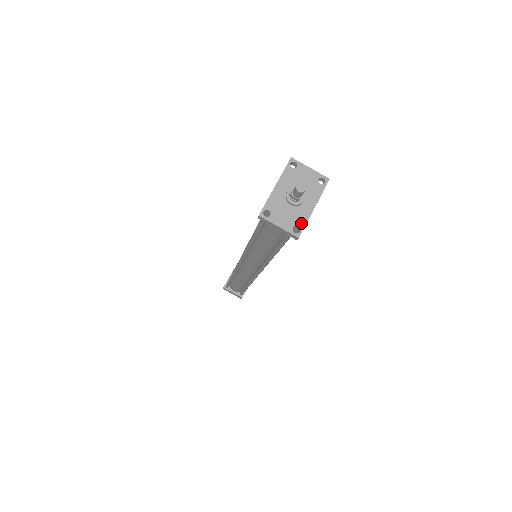
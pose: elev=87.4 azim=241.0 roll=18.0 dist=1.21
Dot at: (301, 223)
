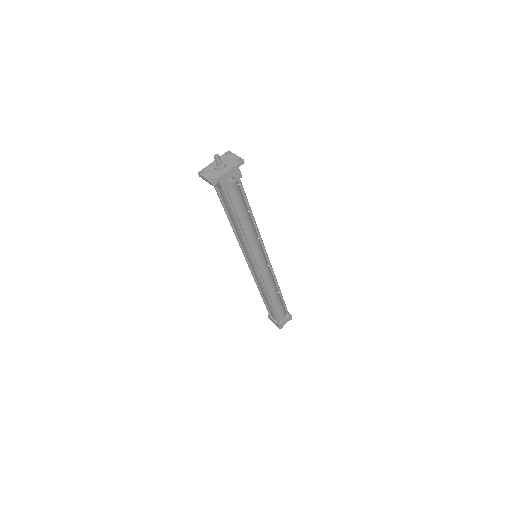
Dot at: (217, 177)
